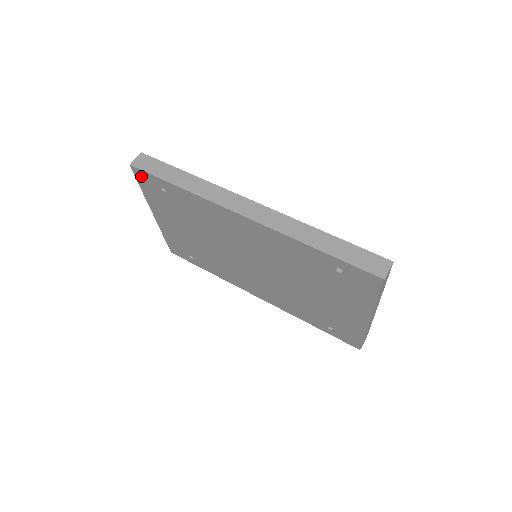
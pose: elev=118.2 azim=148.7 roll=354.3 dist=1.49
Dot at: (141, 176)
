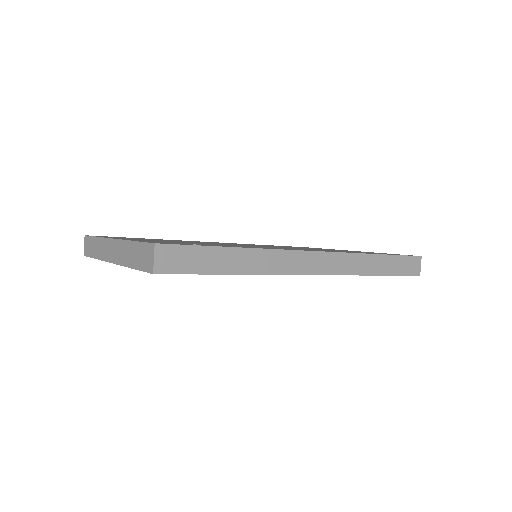
Dot at: occluded
